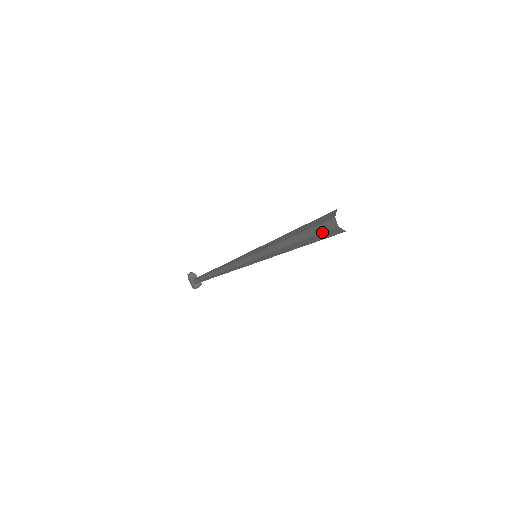
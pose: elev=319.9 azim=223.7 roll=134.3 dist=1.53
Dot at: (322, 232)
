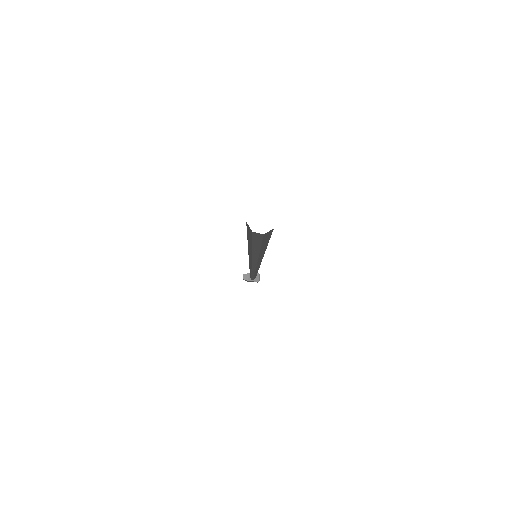
Dot at: (261, 240)
